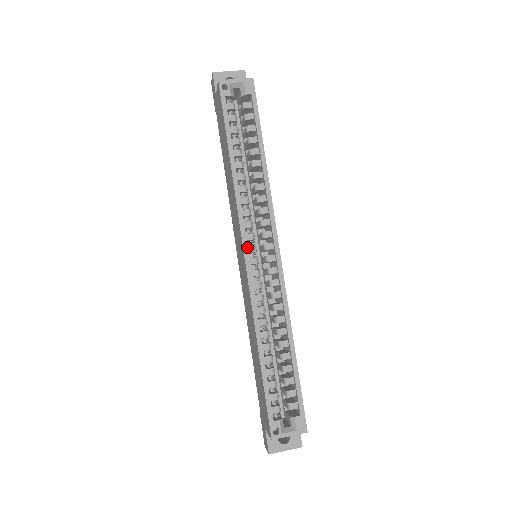
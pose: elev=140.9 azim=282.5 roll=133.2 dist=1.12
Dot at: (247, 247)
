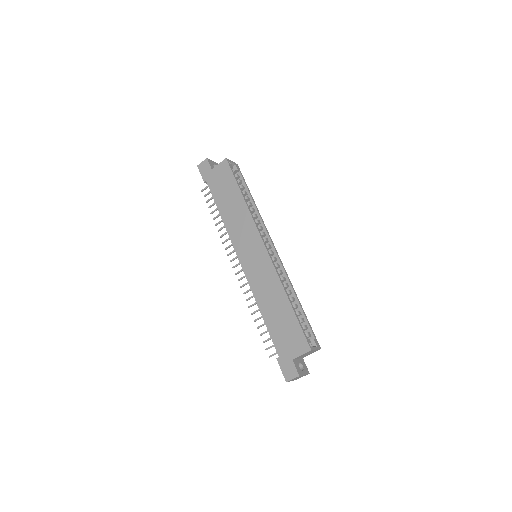
Dot at: (264, 242)
